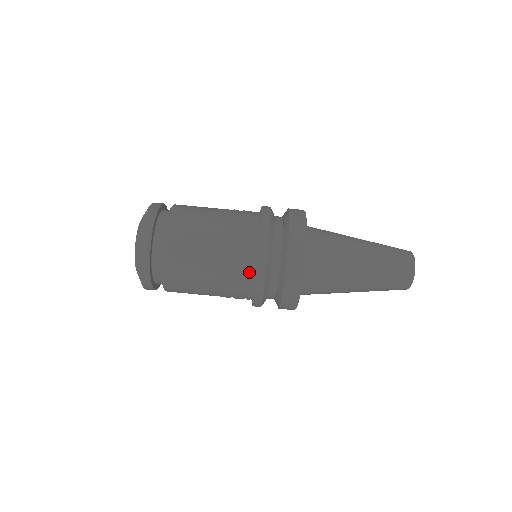
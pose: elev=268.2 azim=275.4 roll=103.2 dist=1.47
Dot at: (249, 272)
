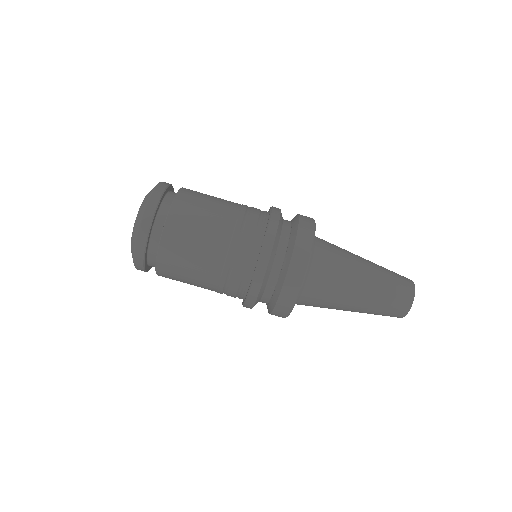
Dot at: (255, 245)
